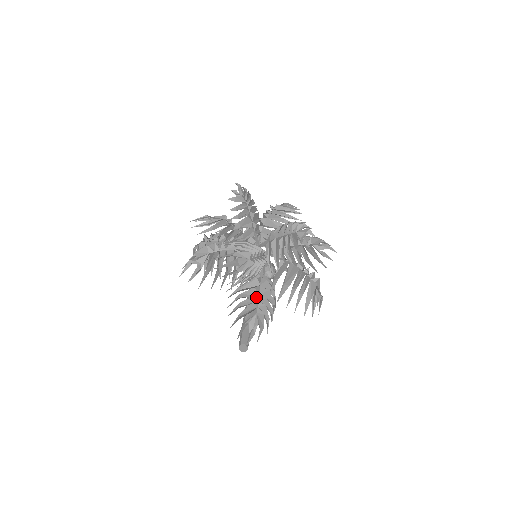
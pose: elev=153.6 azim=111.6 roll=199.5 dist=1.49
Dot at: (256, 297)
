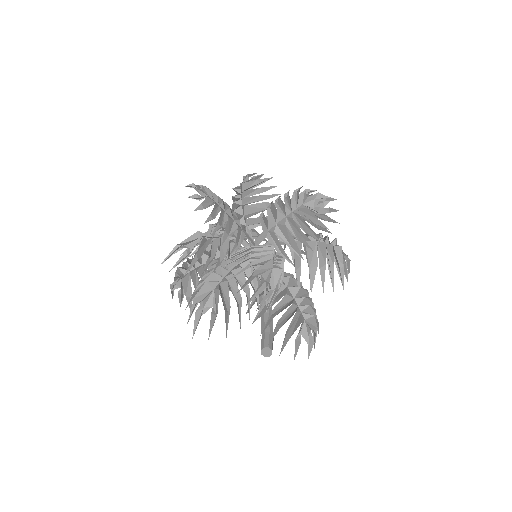
Dot at: (294, 303)
